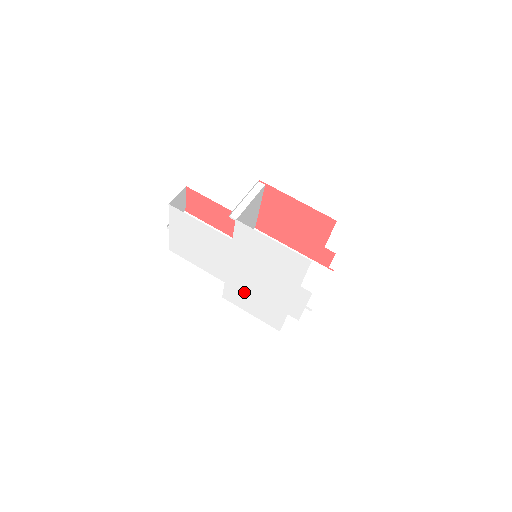
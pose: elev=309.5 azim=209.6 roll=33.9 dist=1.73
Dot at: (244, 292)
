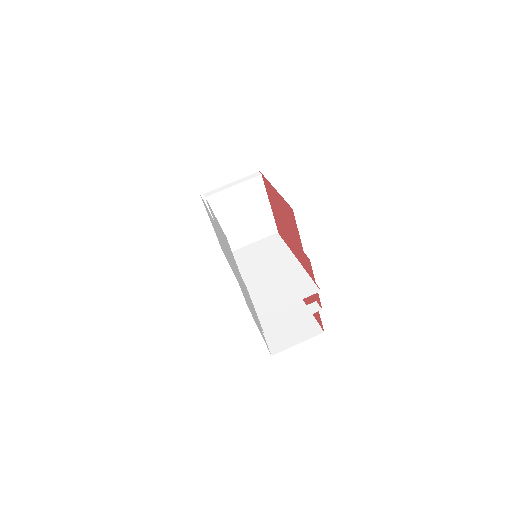
Dot at: occluded
